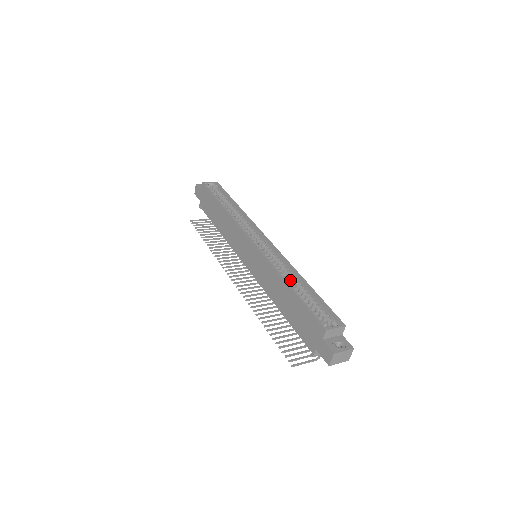
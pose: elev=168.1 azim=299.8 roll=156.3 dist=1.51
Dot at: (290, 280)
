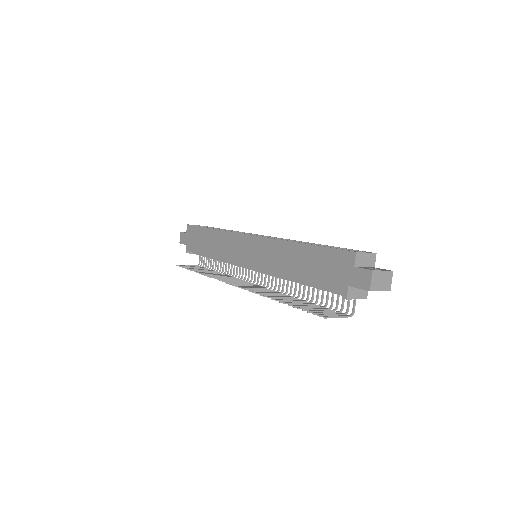
Dot at: occluded
